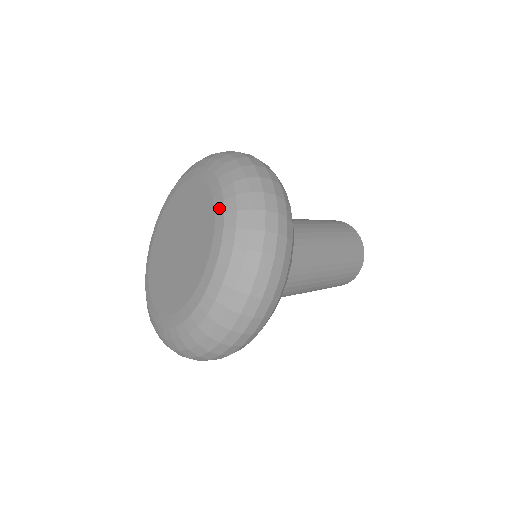
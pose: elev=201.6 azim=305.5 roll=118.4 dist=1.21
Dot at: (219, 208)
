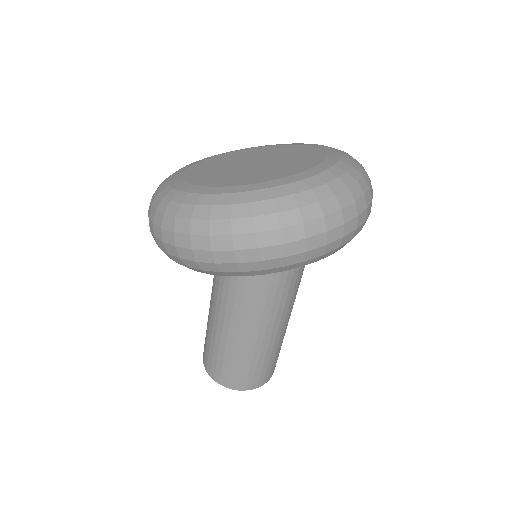
Dot at: (313, 144)
